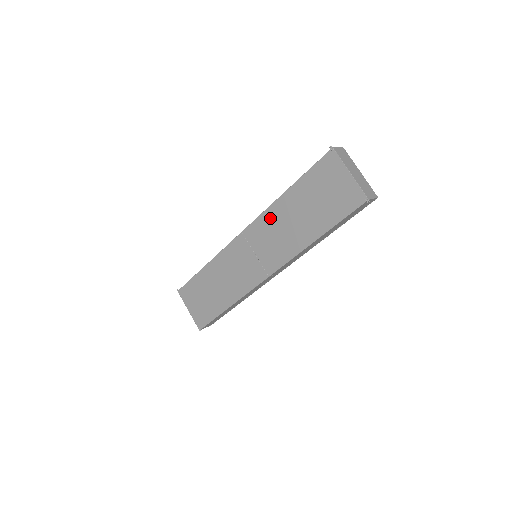
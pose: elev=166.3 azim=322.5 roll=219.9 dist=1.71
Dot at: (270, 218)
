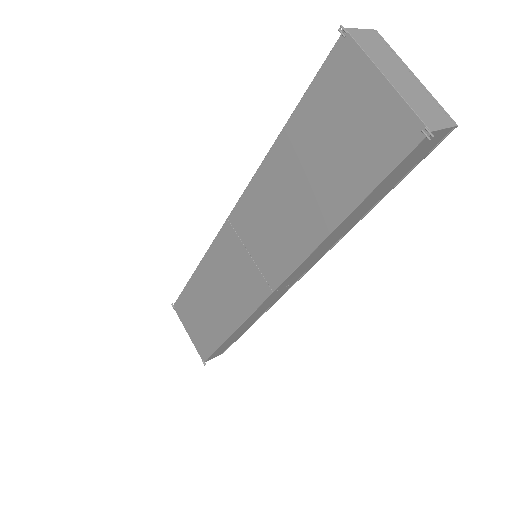
Dot at: (261, 192)
